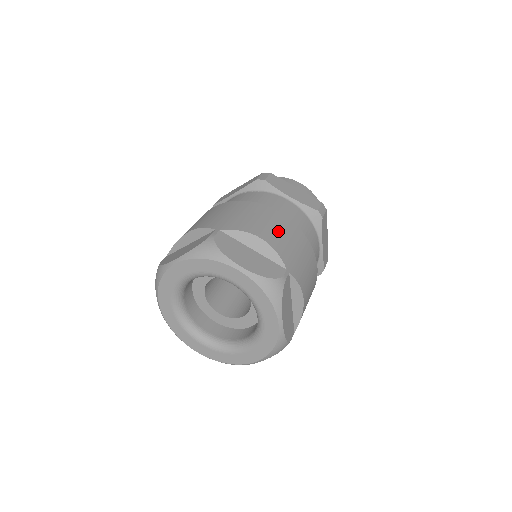
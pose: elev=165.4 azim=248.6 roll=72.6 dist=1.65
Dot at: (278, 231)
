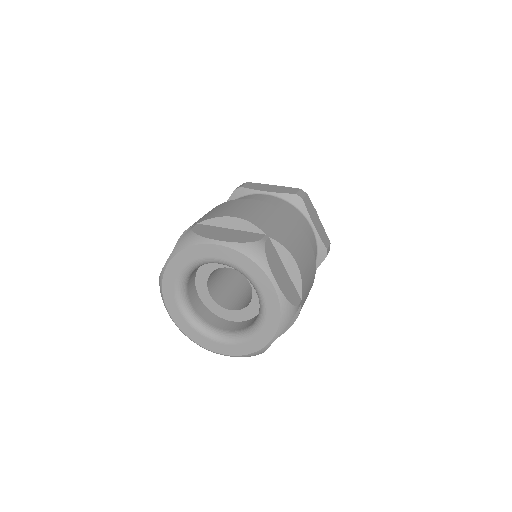
Dot at: (253, 210)
